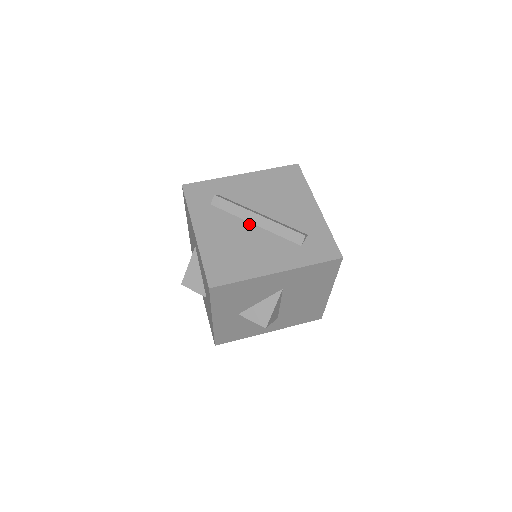
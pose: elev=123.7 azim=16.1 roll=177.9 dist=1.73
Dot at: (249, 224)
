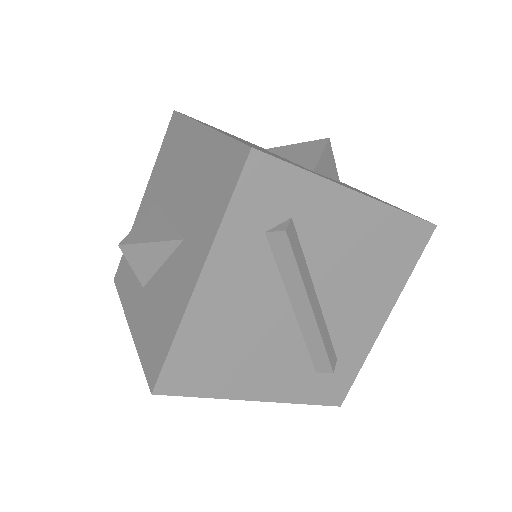
Dot at: (287, 306)
